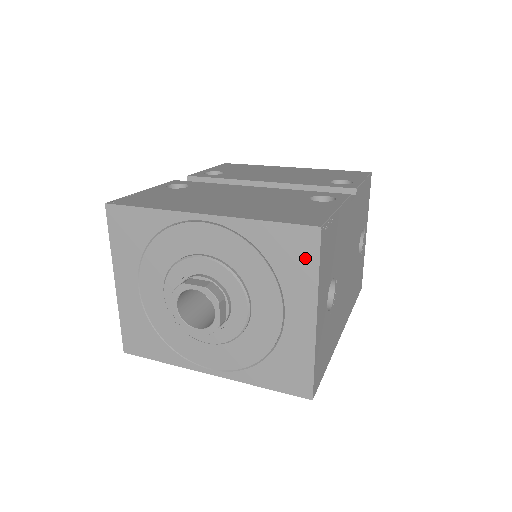
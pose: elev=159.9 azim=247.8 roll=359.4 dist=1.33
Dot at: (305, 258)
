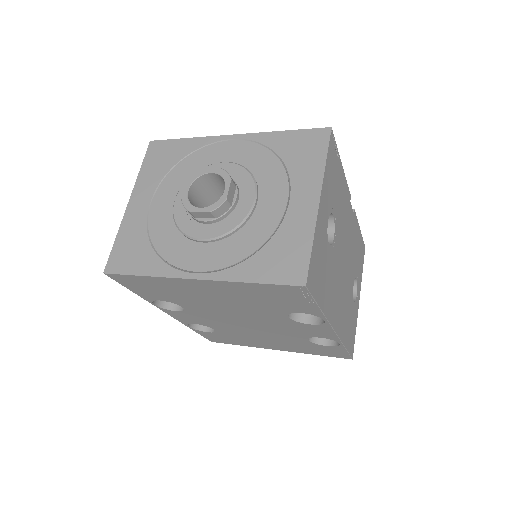
Dot at: (315, 151)
